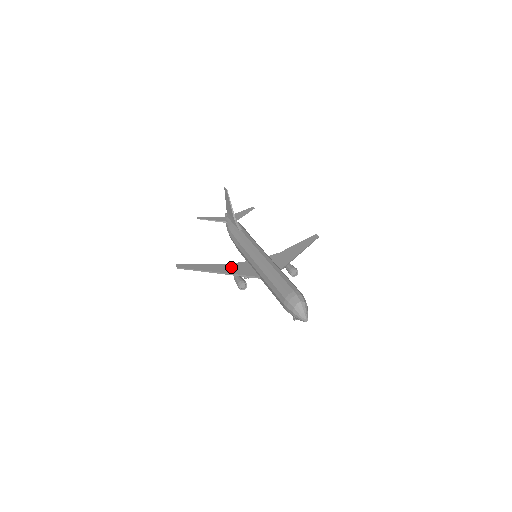
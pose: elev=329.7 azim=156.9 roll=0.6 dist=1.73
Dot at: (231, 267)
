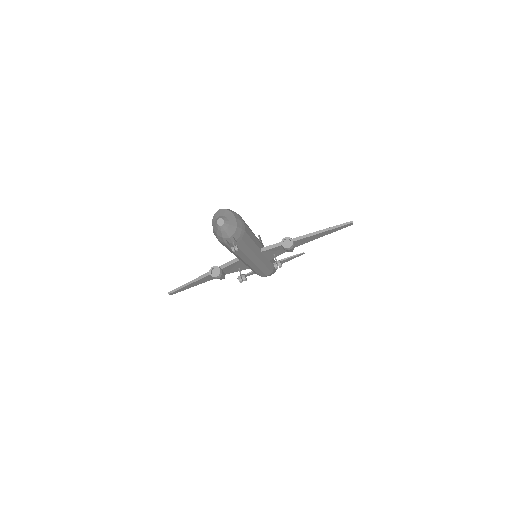
Dot at: occluded
